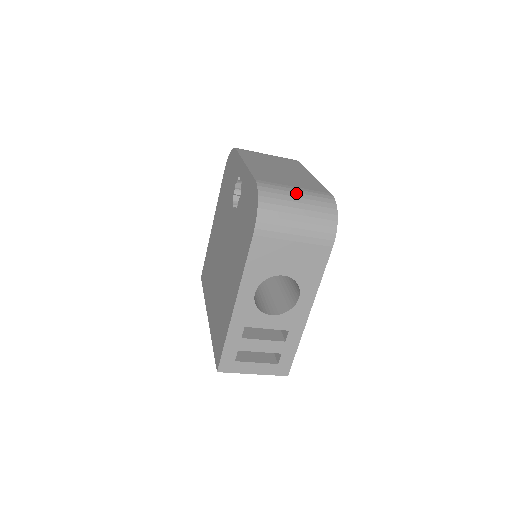
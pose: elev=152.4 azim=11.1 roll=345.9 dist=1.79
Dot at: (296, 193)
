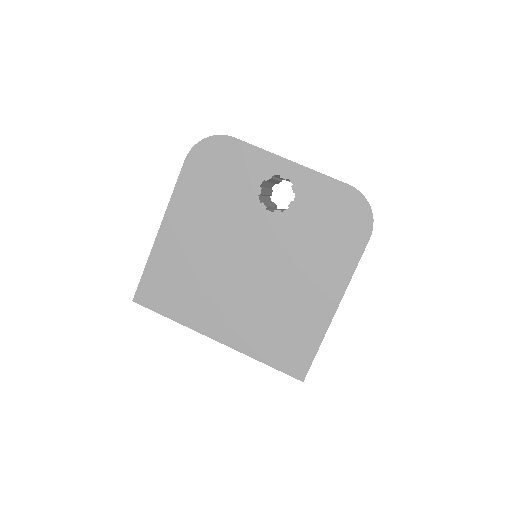
Dot at: occluded
